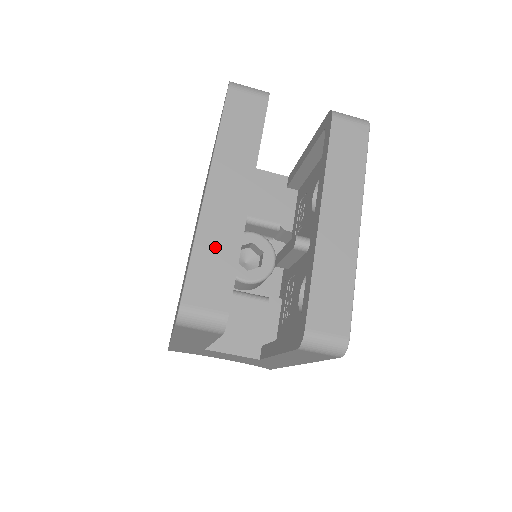
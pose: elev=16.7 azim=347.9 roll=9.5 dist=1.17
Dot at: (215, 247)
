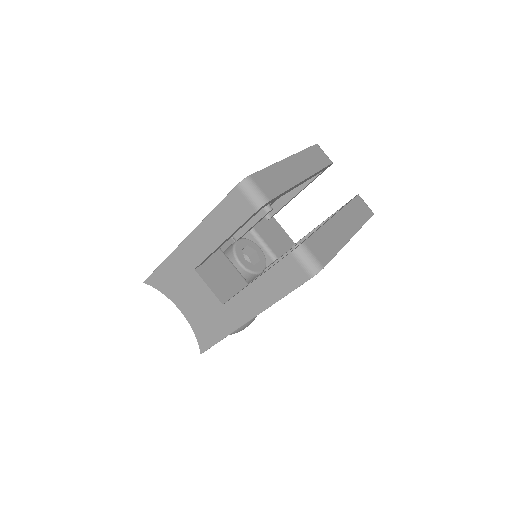
Dot at: (279, 176)
